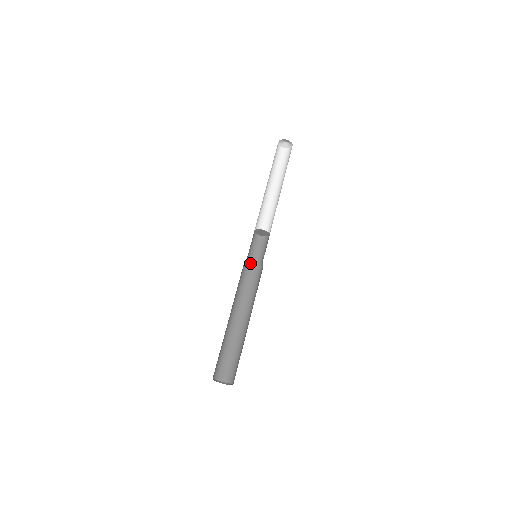
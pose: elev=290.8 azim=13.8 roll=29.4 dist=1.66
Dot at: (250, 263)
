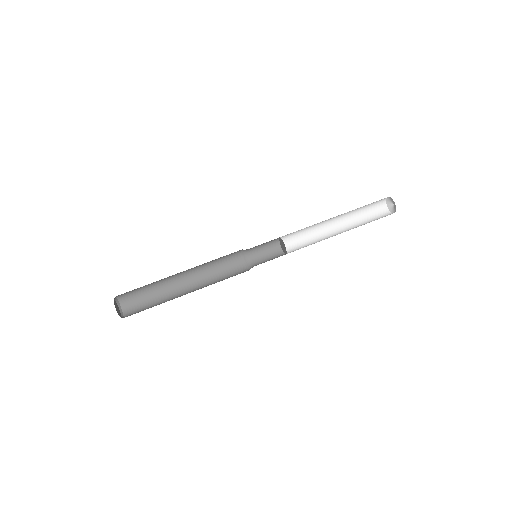
Dot at: (247, 255)
